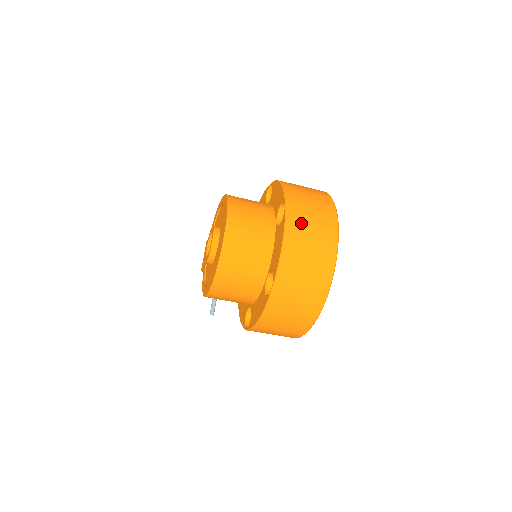
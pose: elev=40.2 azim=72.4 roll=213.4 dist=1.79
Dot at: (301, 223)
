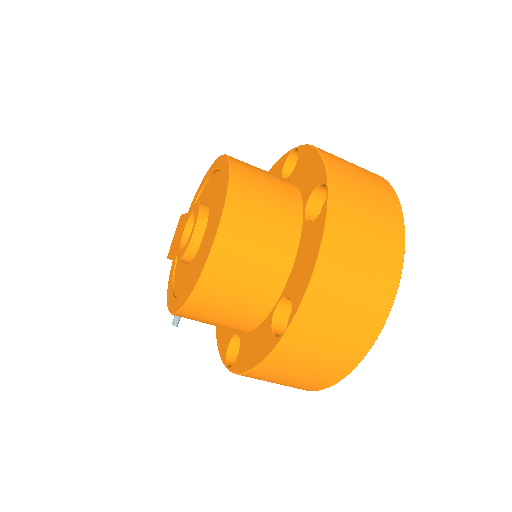
Dot at: (351, 225)
